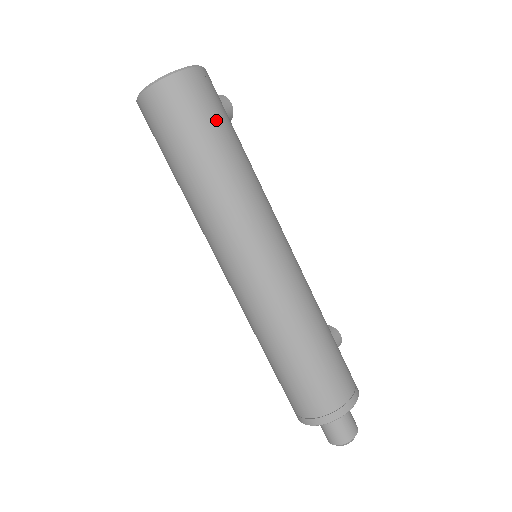
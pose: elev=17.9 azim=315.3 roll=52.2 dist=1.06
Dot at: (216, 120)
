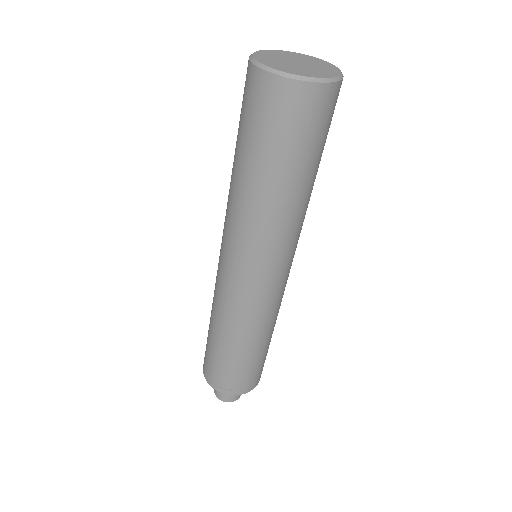
Dot at: occluded
